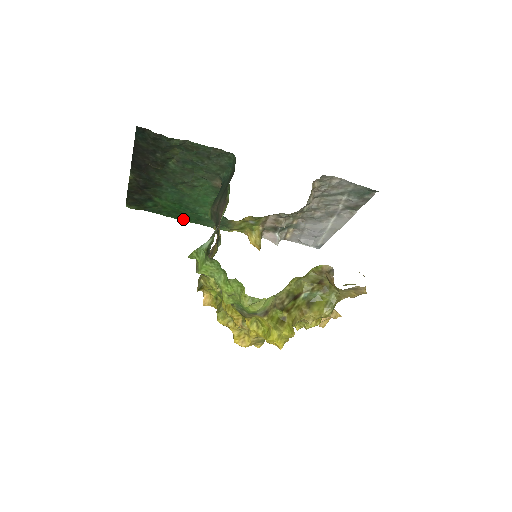
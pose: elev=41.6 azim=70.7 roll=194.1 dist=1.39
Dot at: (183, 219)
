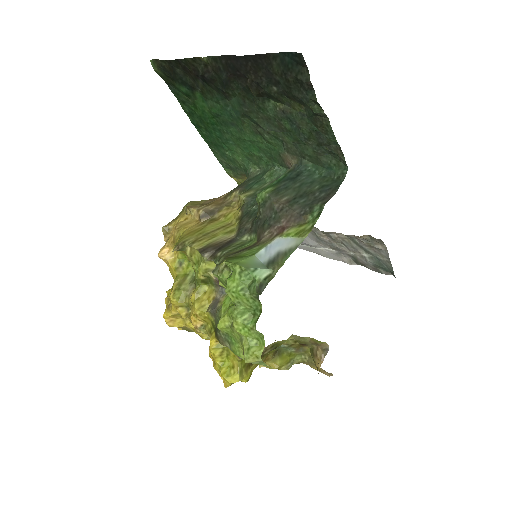
Dot at: (199, 129)
